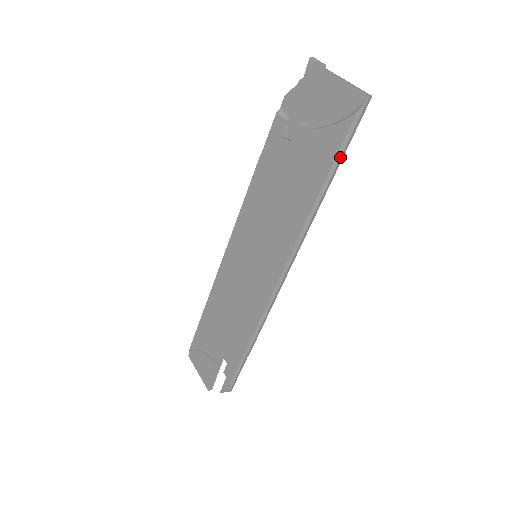
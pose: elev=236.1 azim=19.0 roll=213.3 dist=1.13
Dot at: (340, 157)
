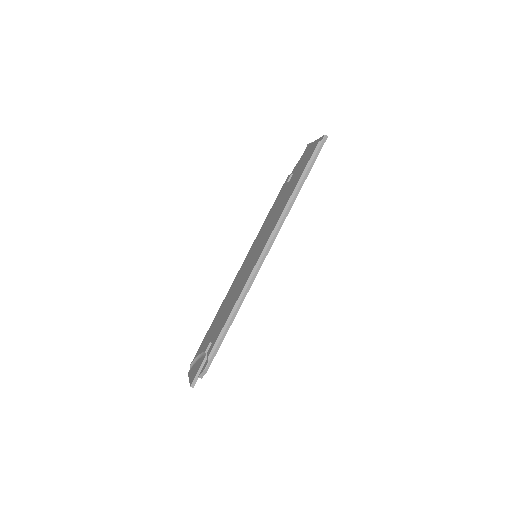
Dot at: (309, 167)
